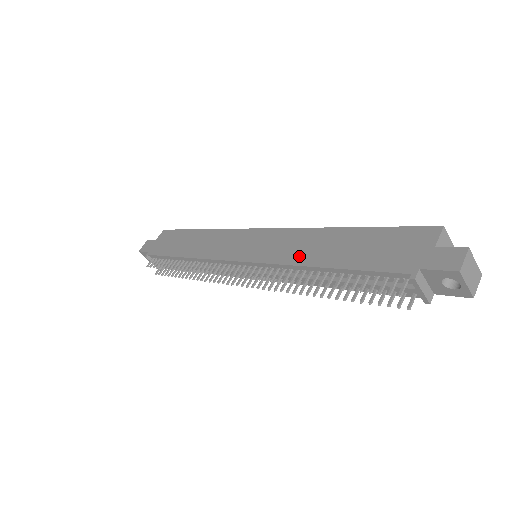
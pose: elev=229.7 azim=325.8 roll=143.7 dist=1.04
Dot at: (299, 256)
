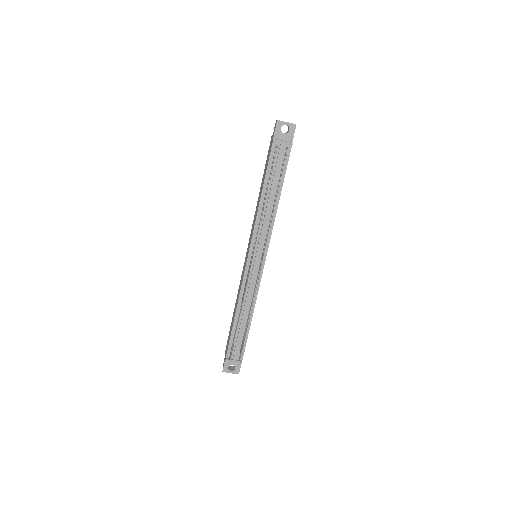
Dot at: occluded
